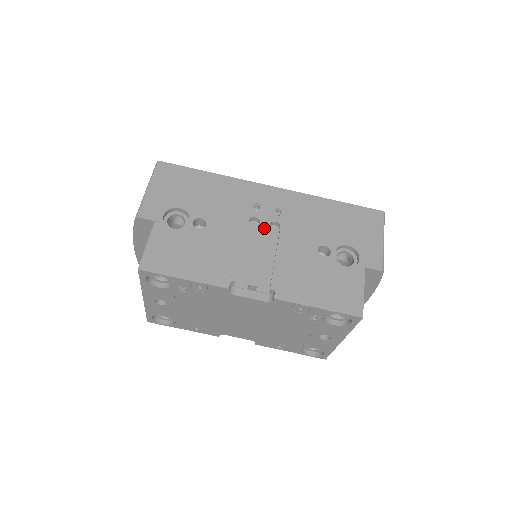
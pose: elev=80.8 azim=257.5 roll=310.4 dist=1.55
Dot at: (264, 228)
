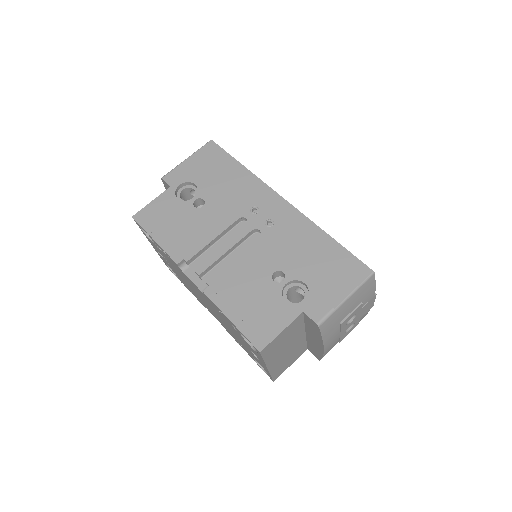
Dot at: (245, 231)
